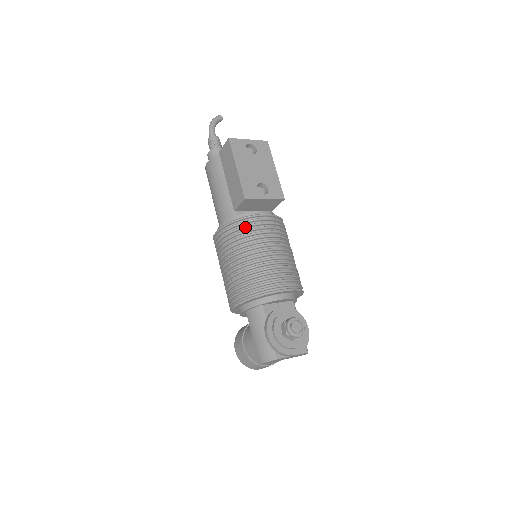
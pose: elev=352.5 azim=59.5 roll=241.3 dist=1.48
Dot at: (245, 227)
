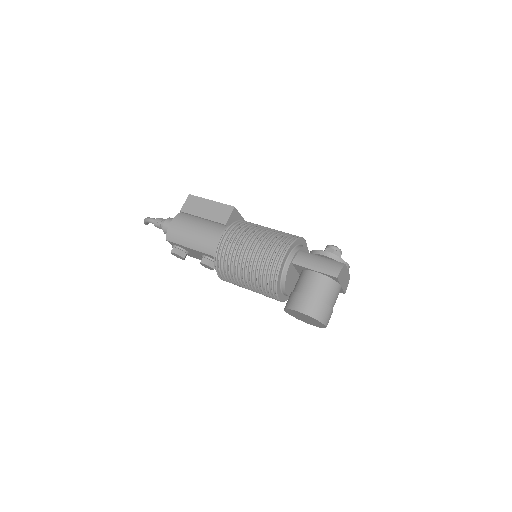
Dot at: (246, 222)
